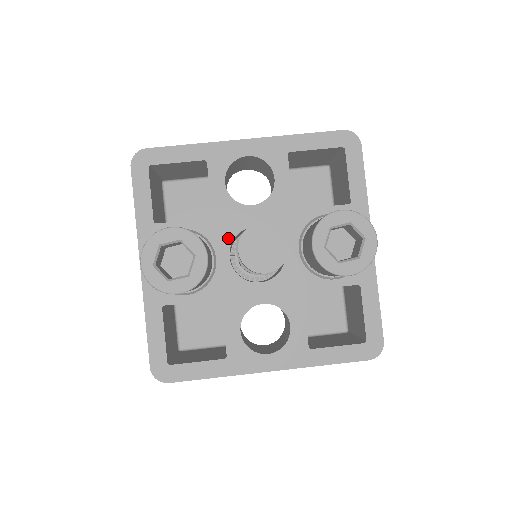
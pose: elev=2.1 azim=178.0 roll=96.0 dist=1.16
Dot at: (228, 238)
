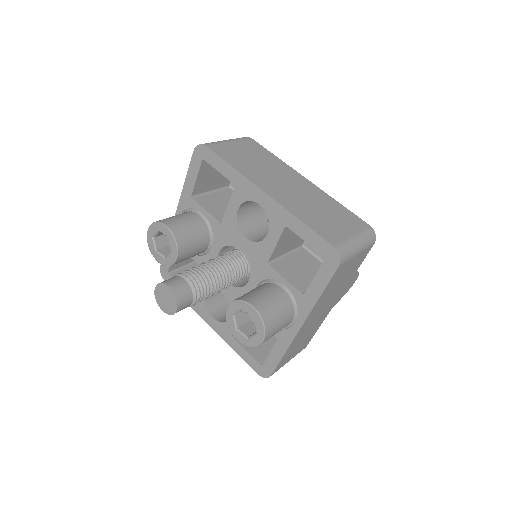
Dot at: (223, 243)
